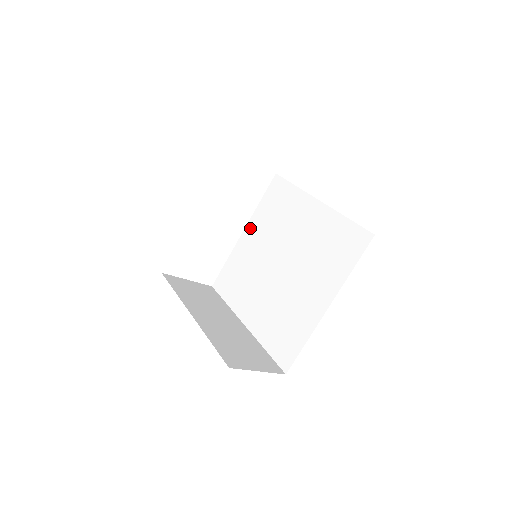
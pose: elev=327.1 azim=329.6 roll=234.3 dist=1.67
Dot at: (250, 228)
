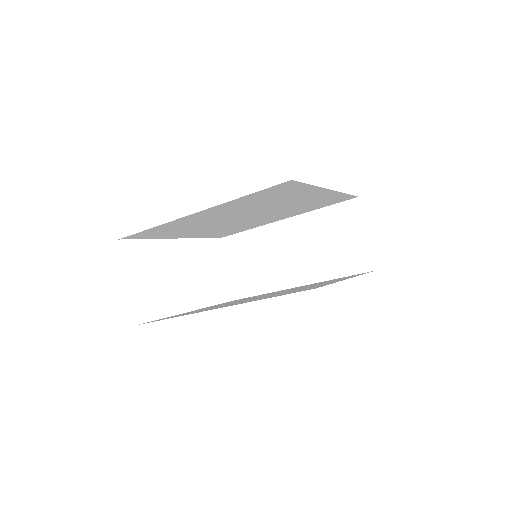
Dot at: occluded
